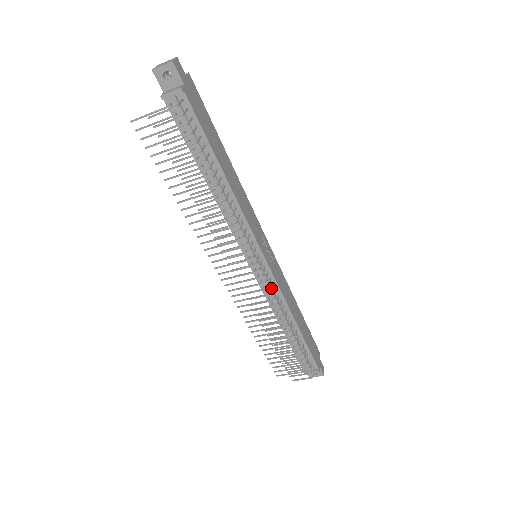
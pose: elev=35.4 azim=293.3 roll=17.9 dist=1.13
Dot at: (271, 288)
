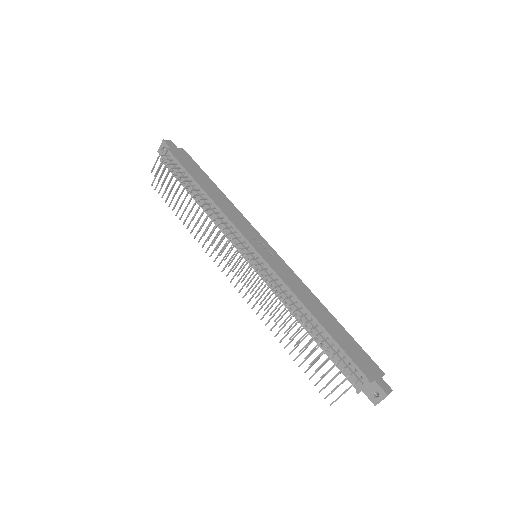
Dot at: (272, 279)
